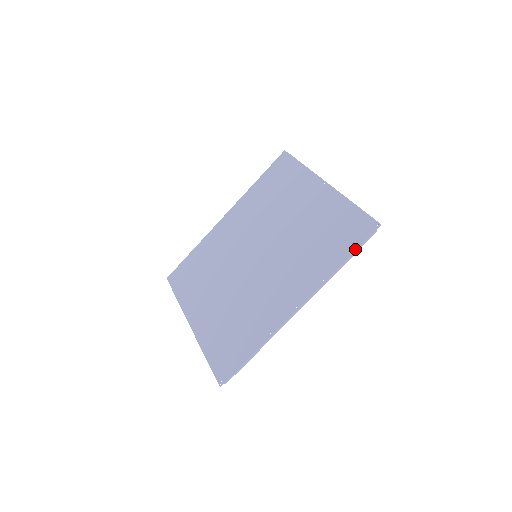
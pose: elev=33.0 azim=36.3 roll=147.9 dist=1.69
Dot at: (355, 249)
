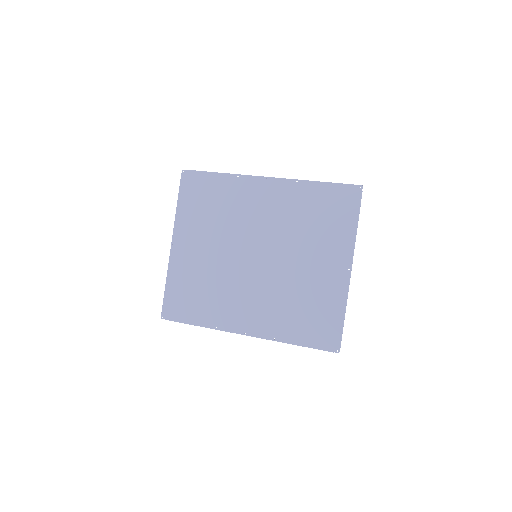
Dot at: (310, 347)
